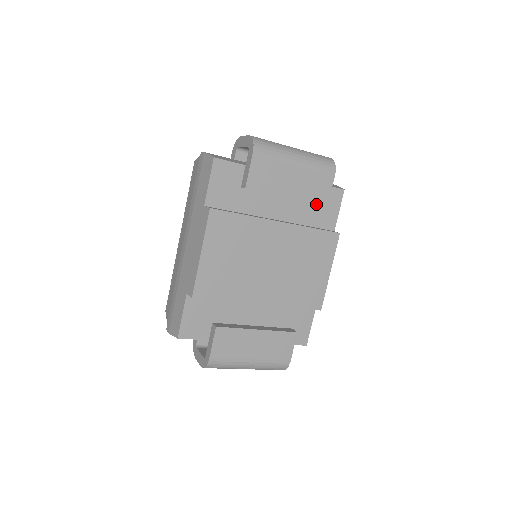
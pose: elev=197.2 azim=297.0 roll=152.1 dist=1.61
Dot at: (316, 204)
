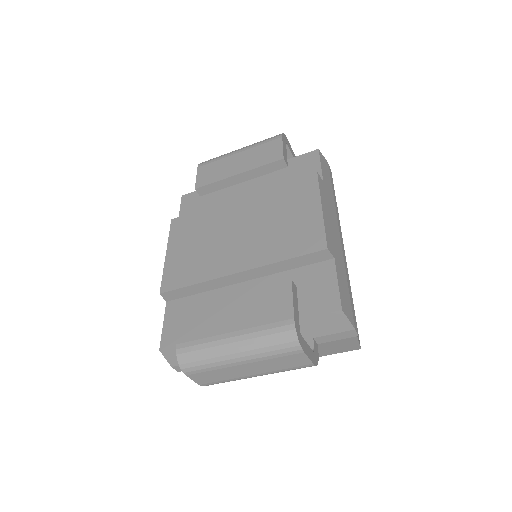
Dot at: (289, 174)
